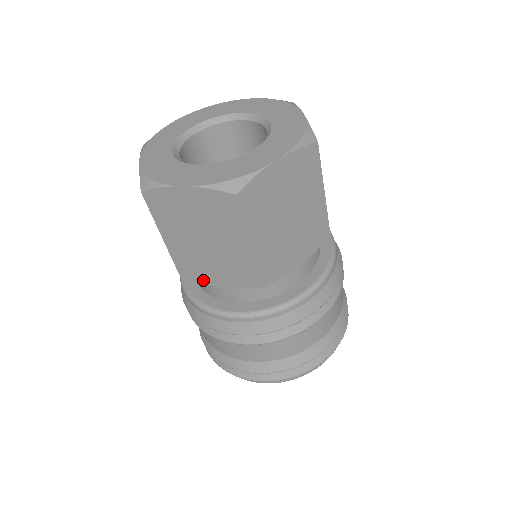
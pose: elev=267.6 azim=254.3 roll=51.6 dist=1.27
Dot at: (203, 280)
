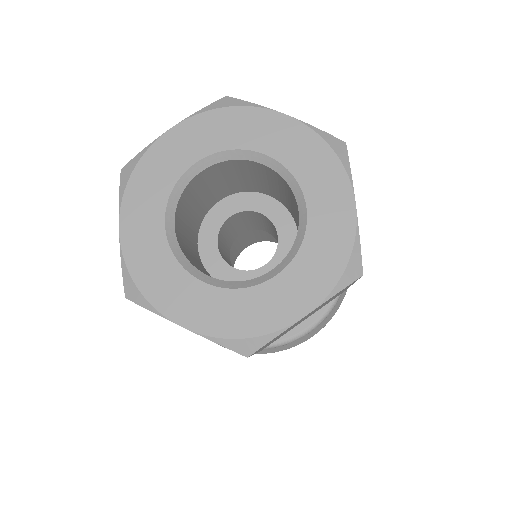
Dot at: occluded
